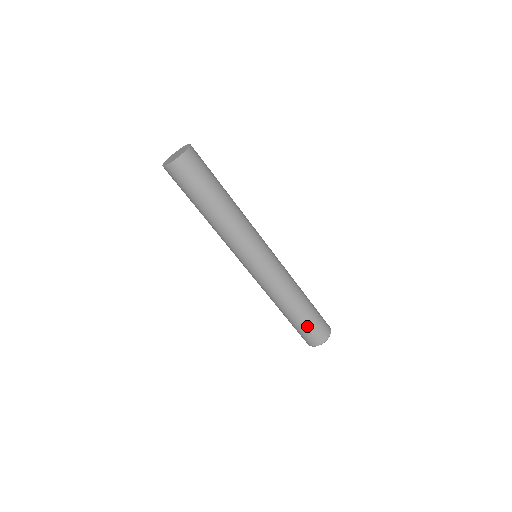
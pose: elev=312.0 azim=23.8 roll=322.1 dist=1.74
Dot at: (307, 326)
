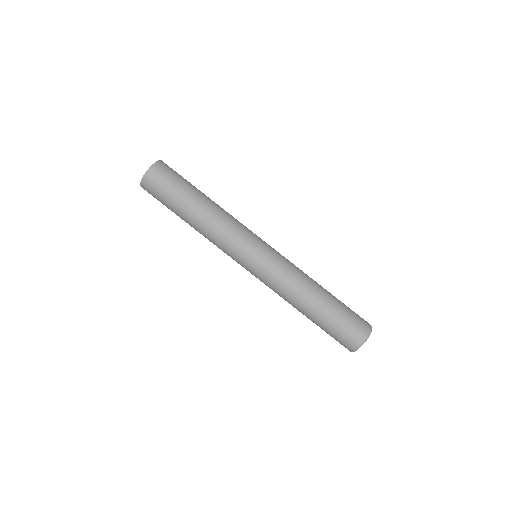
Dot at: (329, 330)
